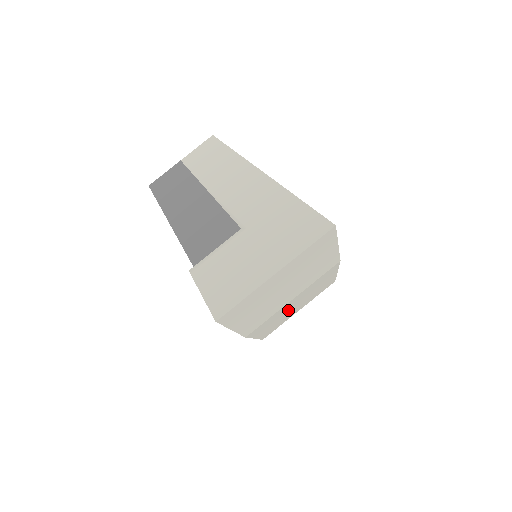
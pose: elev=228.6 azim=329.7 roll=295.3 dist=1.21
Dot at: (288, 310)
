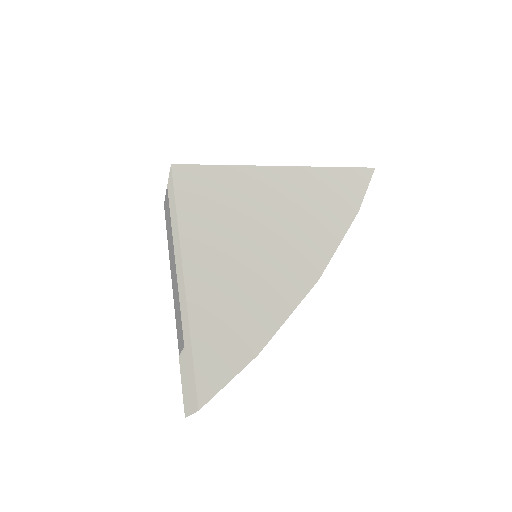
Dot at: occluded
